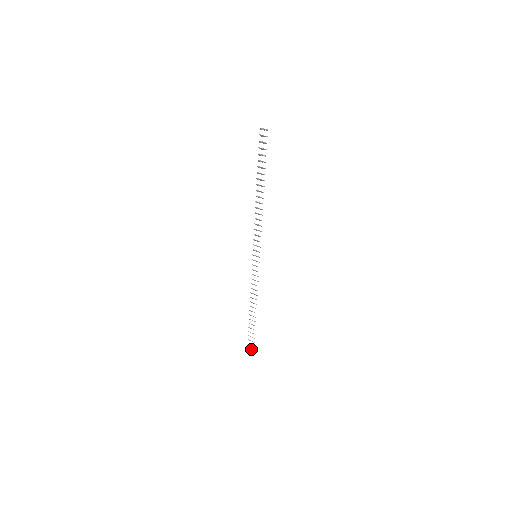
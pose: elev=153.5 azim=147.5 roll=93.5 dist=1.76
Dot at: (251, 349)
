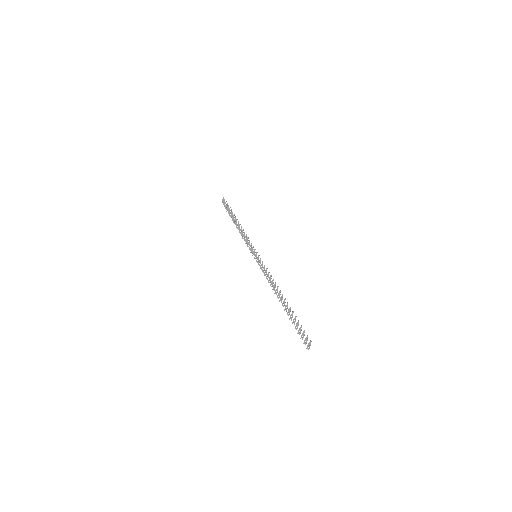
Dot at: (305, 339)
